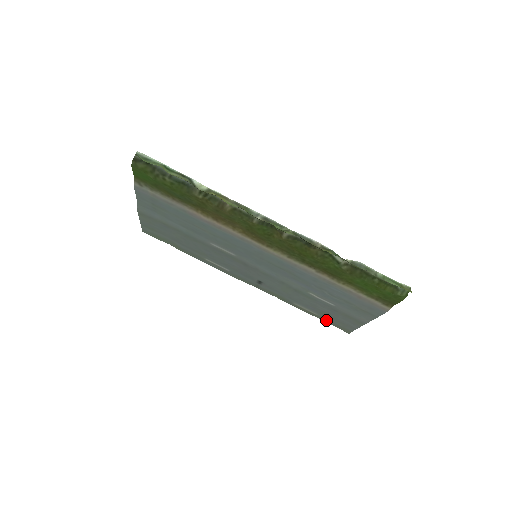
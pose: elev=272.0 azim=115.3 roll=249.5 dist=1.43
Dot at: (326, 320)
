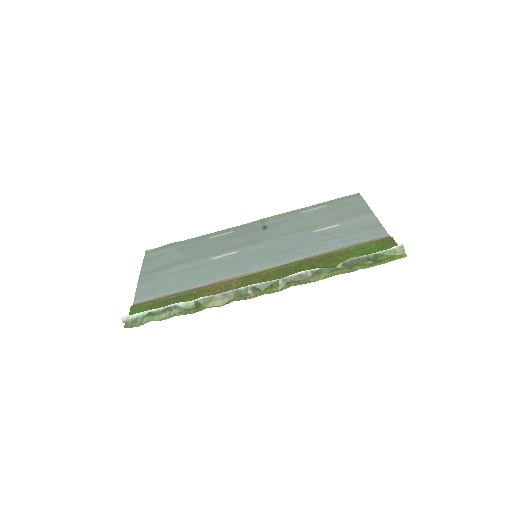
Dot at: (334, 201)
